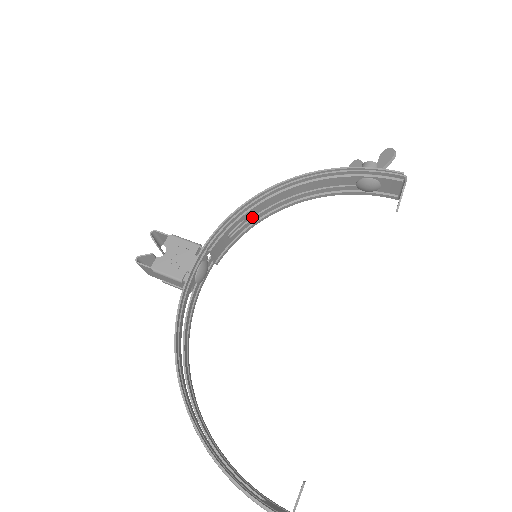
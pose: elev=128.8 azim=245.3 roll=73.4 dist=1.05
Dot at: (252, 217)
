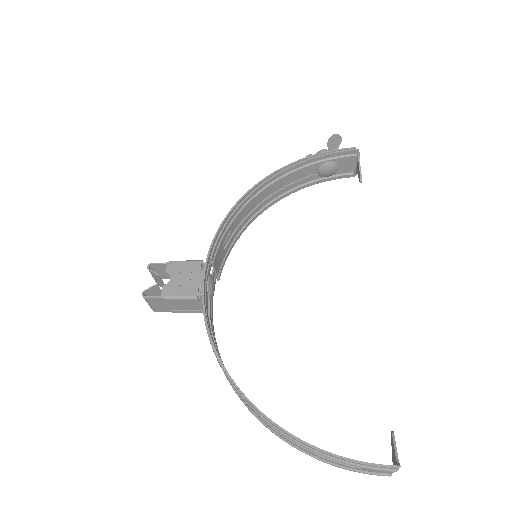
Dot at: (237, 227)
